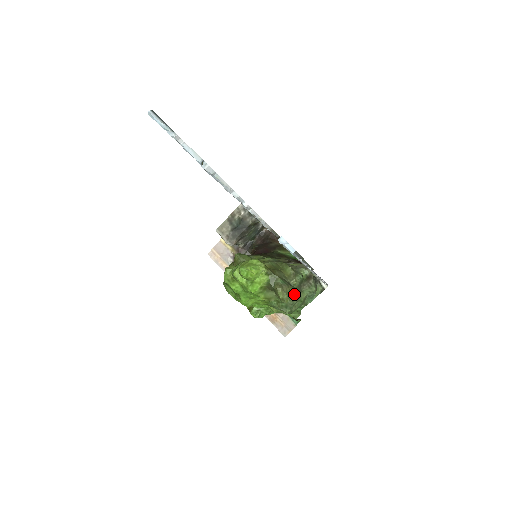
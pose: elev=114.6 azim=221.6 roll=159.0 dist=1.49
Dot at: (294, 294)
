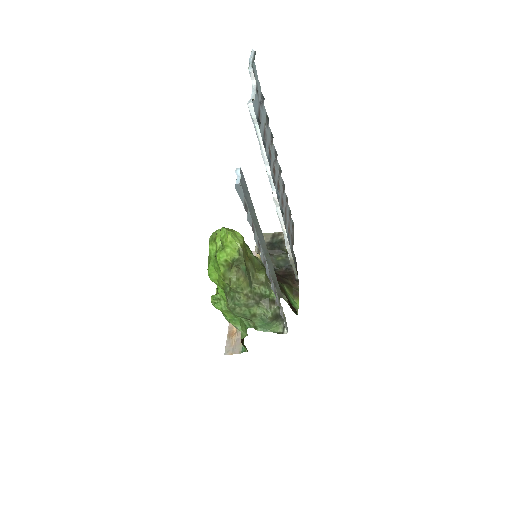
Dot at: (245, 291)
